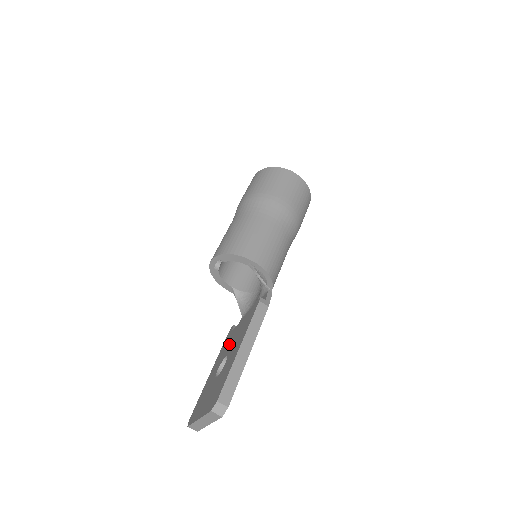
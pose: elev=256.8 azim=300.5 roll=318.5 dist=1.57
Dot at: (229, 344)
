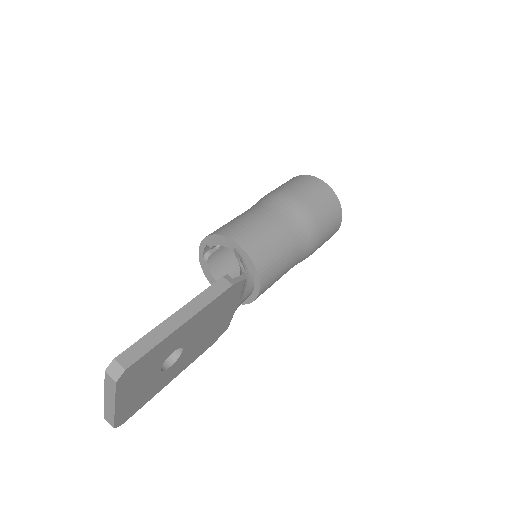
Dot at: occluded
